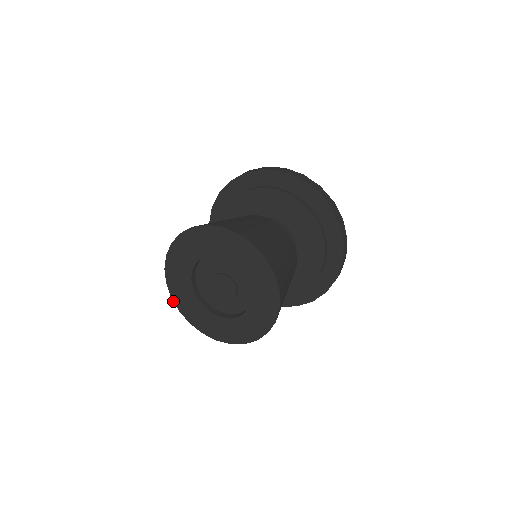
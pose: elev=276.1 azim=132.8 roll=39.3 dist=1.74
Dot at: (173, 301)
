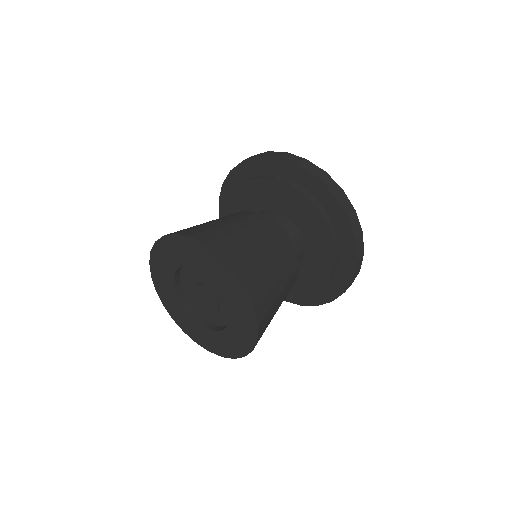
Dot at: (175, 322)
